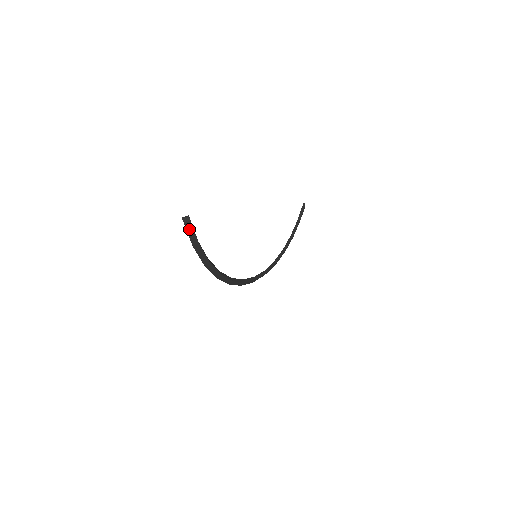
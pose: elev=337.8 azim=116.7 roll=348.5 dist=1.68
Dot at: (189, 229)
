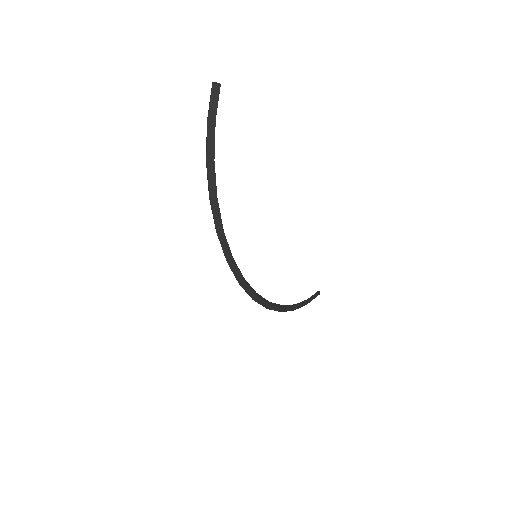
Dot at: (214, 95)
